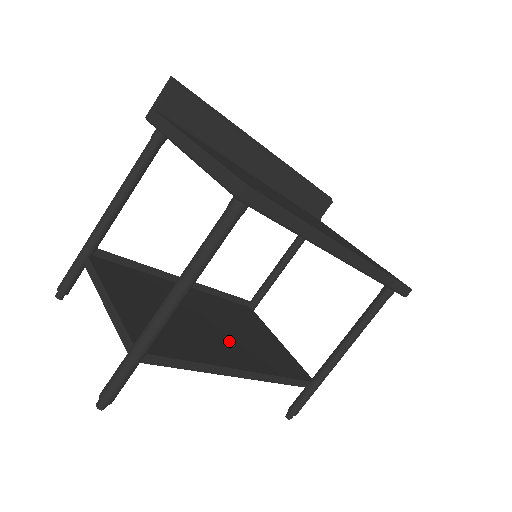
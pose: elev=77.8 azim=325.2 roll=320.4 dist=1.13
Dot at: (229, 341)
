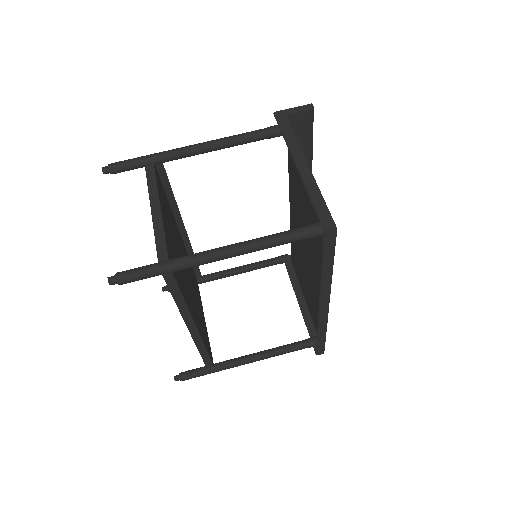
Dot at: (192, 298)
